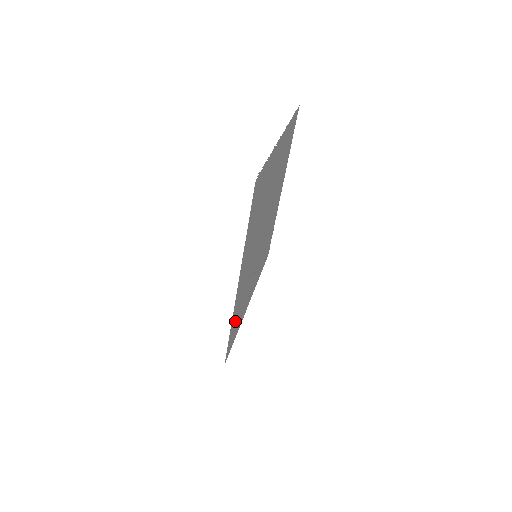
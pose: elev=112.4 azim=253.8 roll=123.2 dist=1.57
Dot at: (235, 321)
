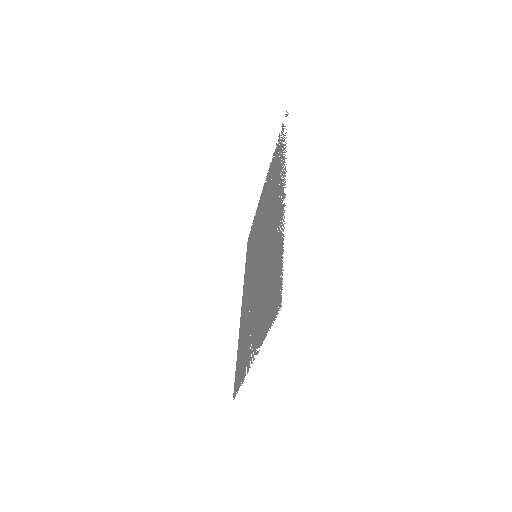
Dot at: (248, 257)
